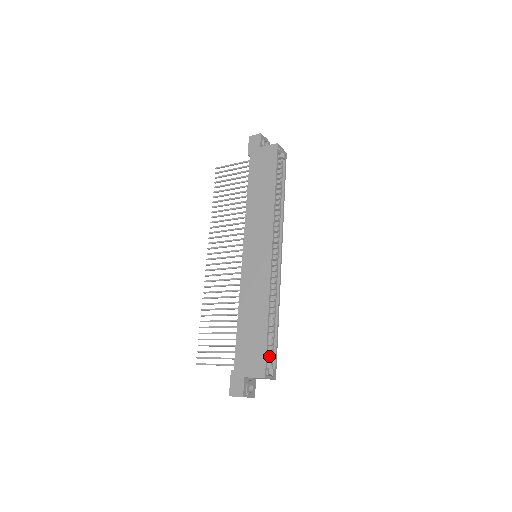
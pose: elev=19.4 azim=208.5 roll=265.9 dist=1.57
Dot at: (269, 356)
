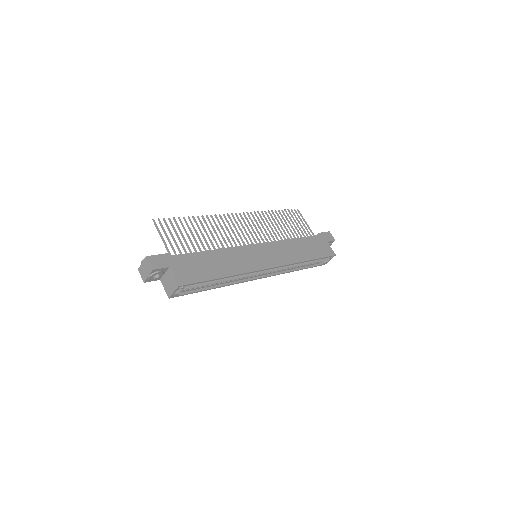
Dot at: (189, 287)
